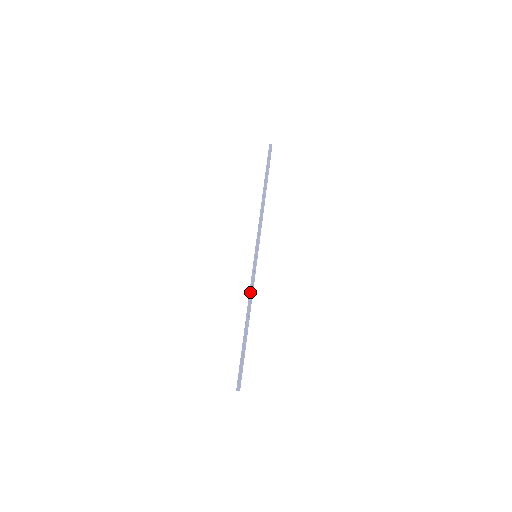
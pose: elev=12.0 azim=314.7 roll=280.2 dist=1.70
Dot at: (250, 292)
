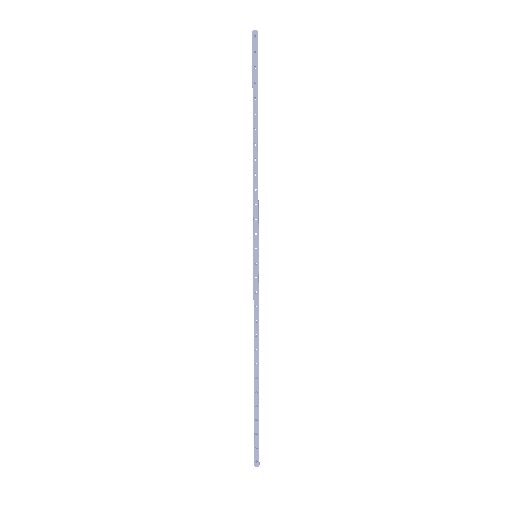
Dot at: (256, 319)
